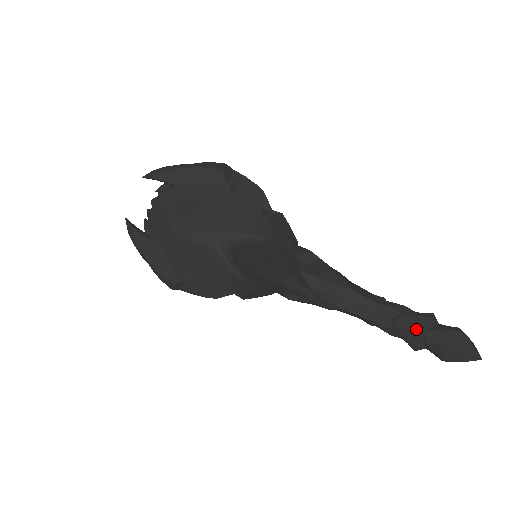
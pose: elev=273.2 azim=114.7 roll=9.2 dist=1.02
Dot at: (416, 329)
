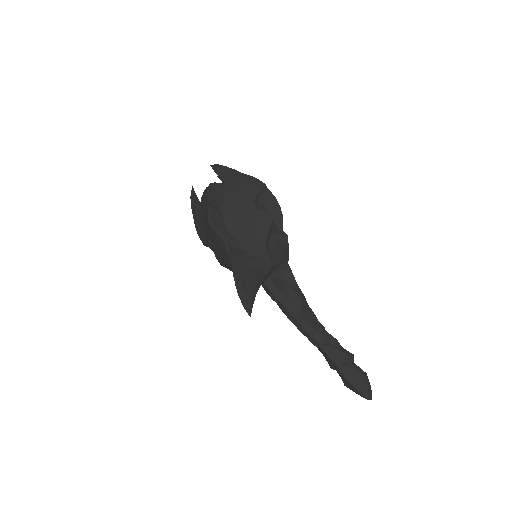
Dot at: (332, 358)
